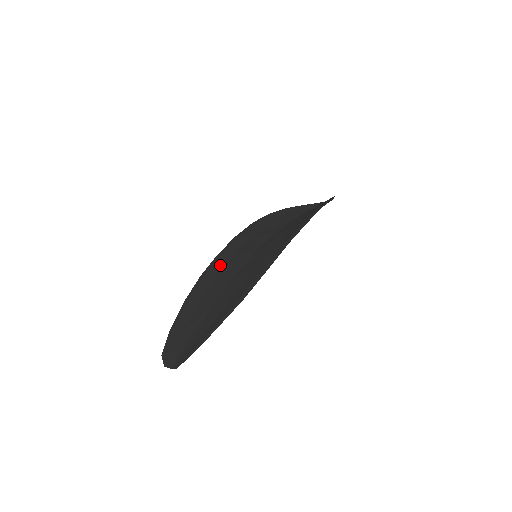
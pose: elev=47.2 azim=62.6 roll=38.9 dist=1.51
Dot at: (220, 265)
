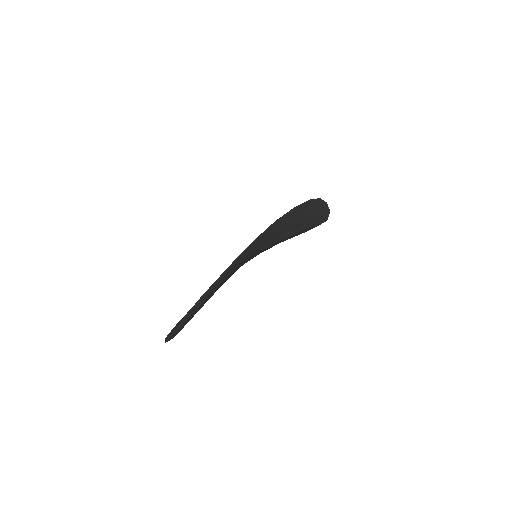
Dot at: occluded
